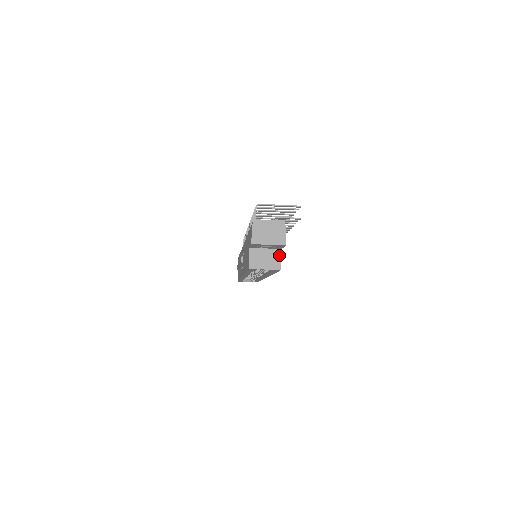
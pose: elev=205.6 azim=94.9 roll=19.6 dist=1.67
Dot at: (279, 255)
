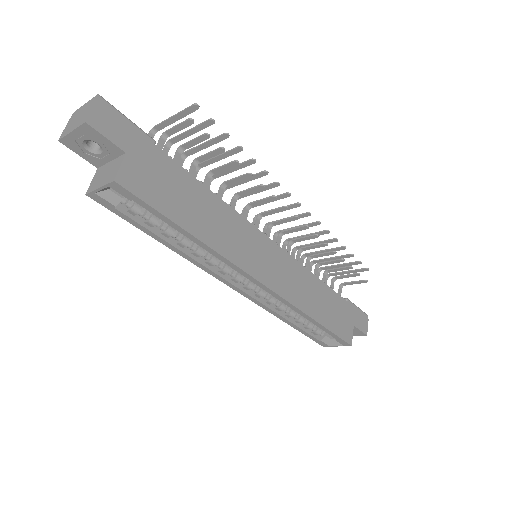
Dot at: (120, 162)
